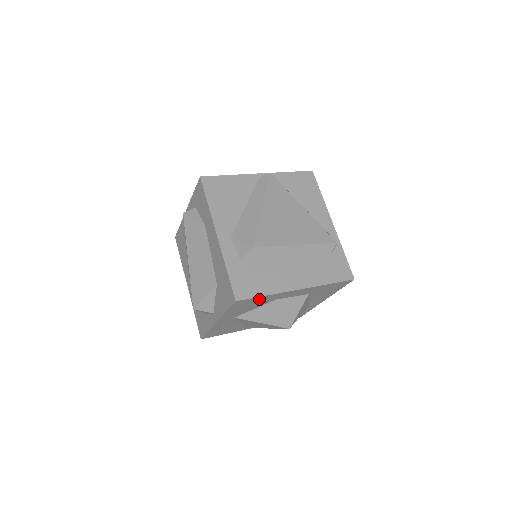
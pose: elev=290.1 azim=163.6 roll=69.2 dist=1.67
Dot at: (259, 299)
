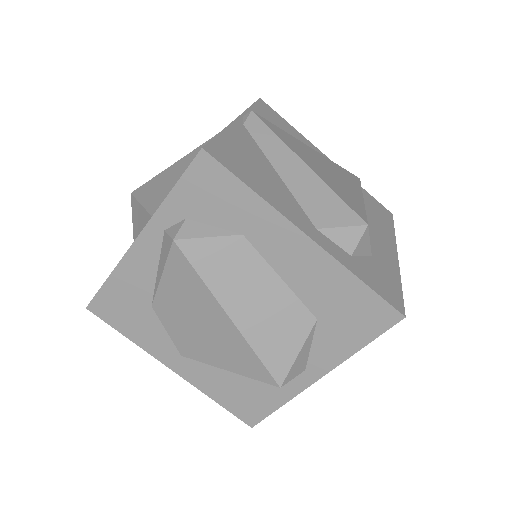
Dot at: occluded
